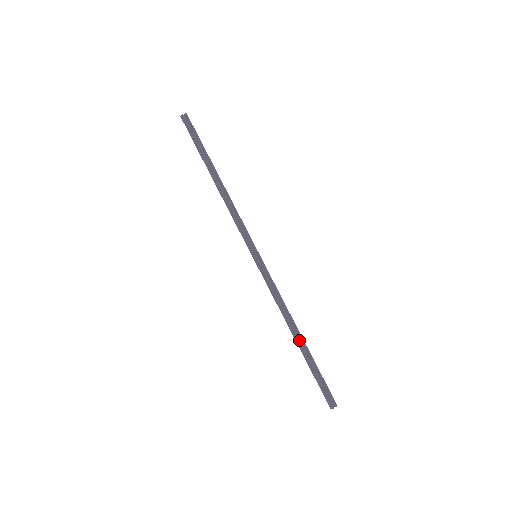
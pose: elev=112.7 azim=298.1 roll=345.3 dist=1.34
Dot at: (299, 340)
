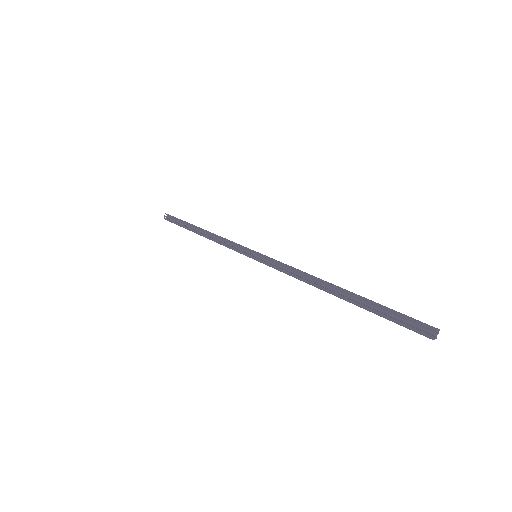
Dot at: (339, 293)
